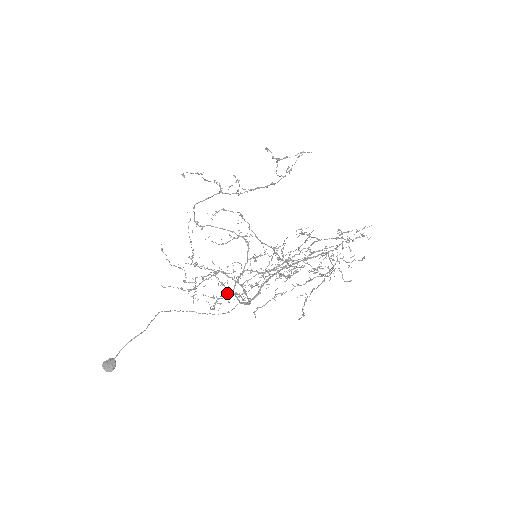
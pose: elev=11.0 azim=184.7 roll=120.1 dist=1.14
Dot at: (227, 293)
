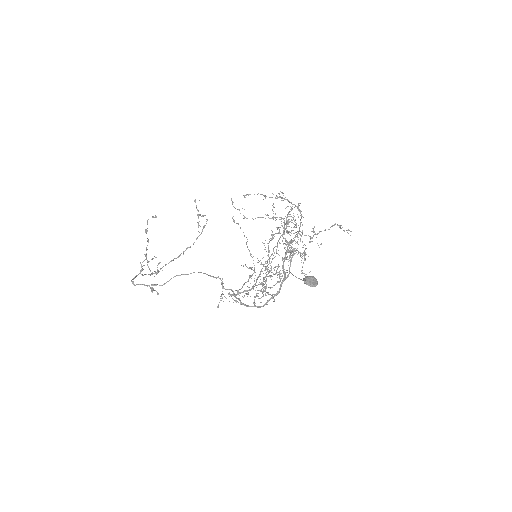
Dot at: occluded
